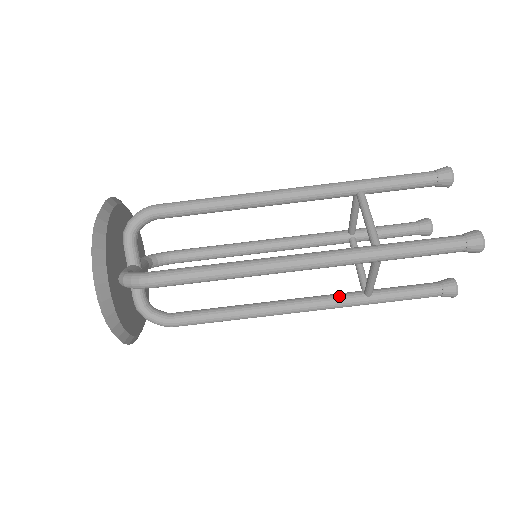
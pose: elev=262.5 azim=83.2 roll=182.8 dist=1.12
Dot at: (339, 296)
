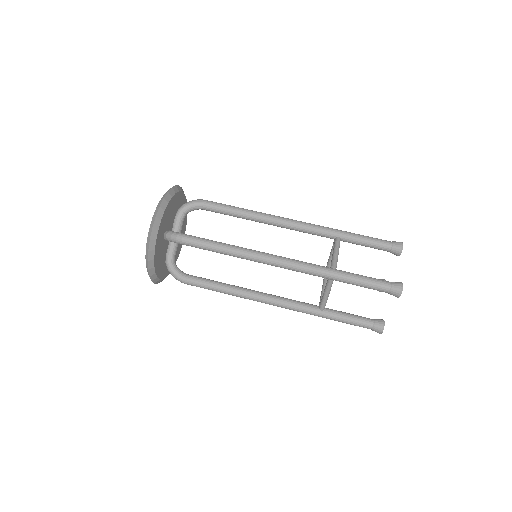
Dot at: (301, 303)
